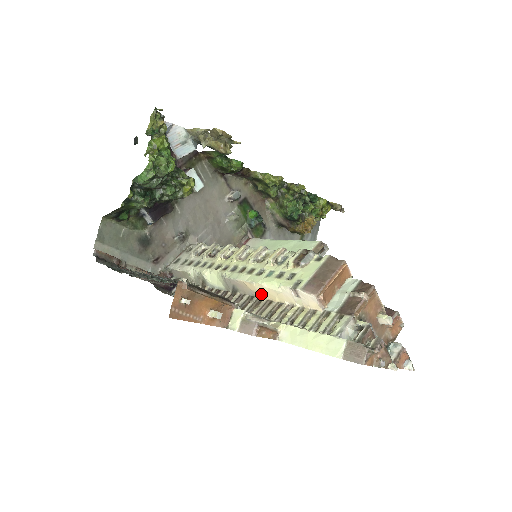
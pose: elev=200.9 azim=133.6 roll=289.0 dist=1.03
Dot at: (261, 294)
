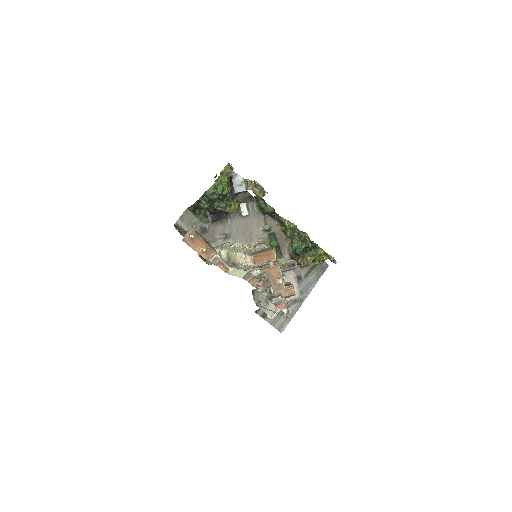
Dot at: (236, 260)
